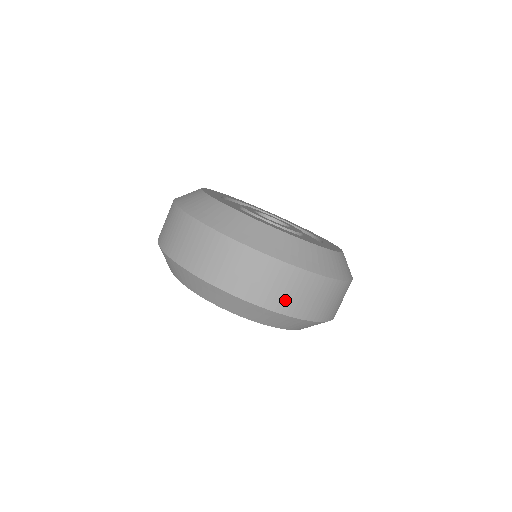
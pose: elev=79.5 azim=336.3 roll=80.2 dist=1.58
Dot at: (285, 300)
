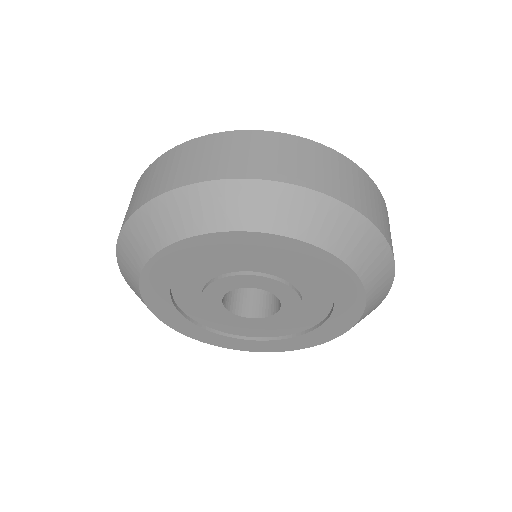
Dot at: (365, 202)
